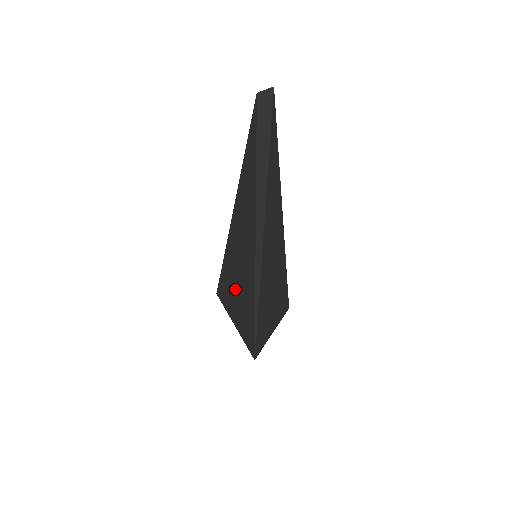
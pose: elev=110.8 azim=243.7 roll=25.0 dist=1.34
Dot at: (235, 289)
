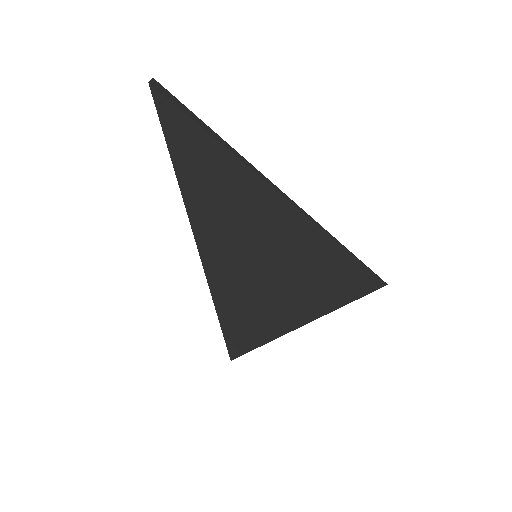
Dot at: (272, 293)
